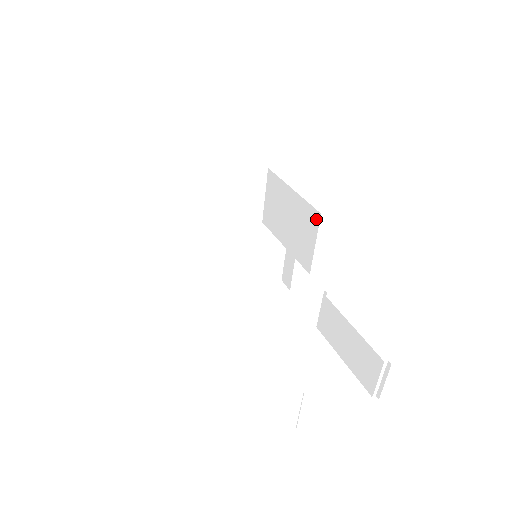
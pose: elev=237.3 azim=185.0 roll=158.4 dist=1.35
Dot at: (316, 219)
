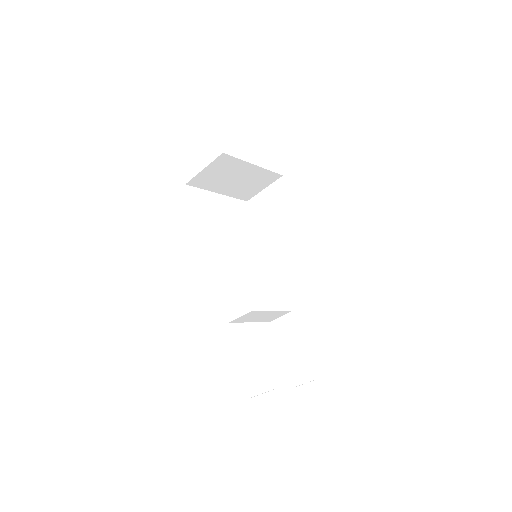
Dot at: (303, 250)
